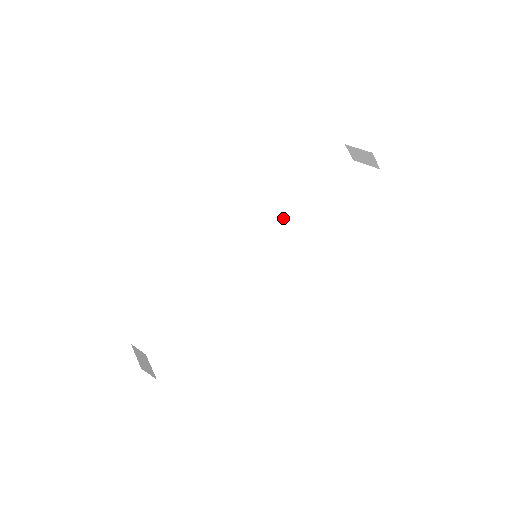
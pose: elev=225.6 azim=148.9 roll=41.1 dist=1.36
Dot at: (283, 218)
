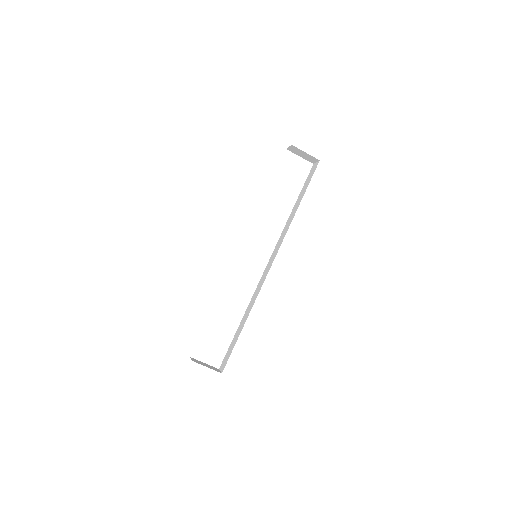
Dot at: occluded
